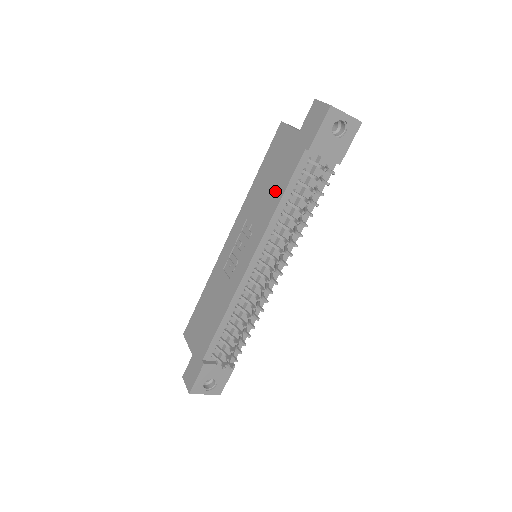
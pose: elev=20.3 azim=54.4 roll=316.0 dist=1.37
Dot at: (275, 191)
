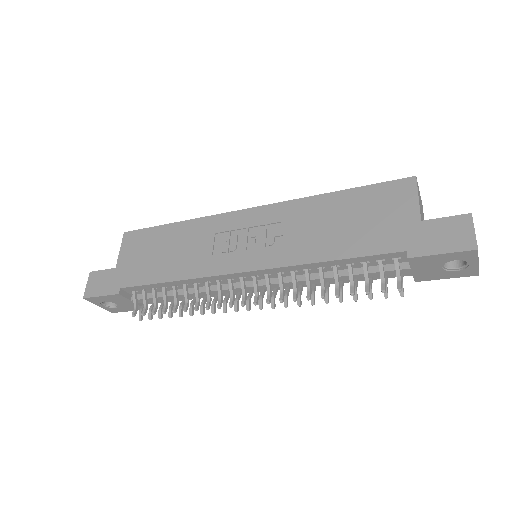
Dot at: (336, 242)
